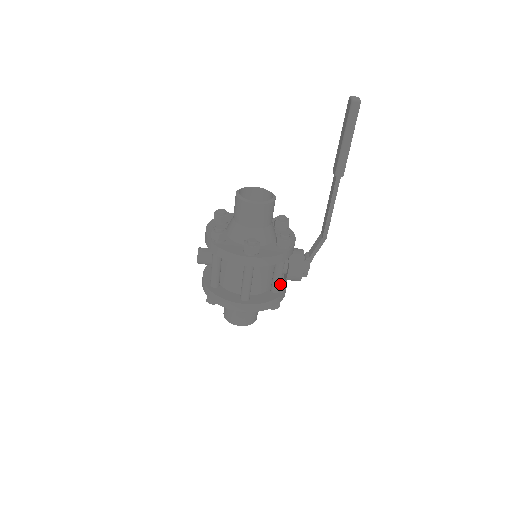
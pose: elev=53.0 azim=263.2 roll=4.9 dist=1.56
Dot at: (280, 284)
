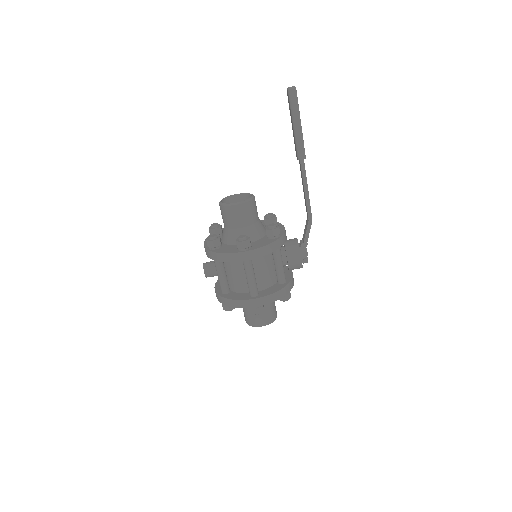
Dot at: (284, 274)
